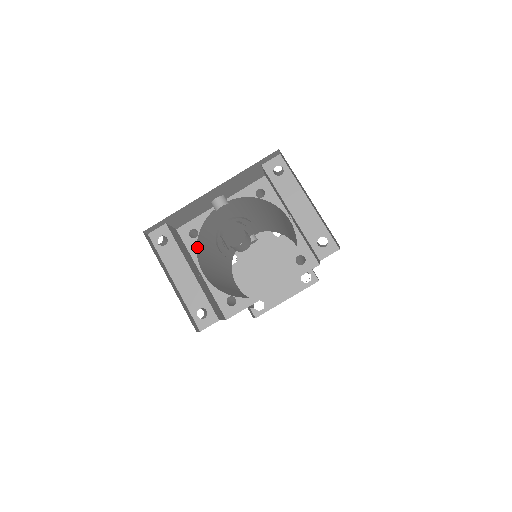
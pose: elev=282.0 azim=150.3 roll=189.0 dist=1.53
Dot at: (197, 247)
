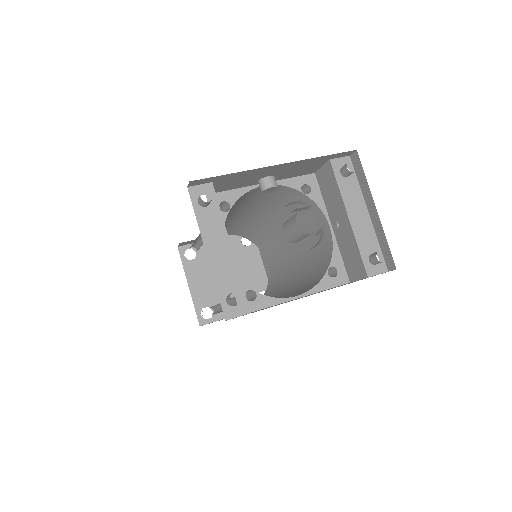
Dot at: occluded
